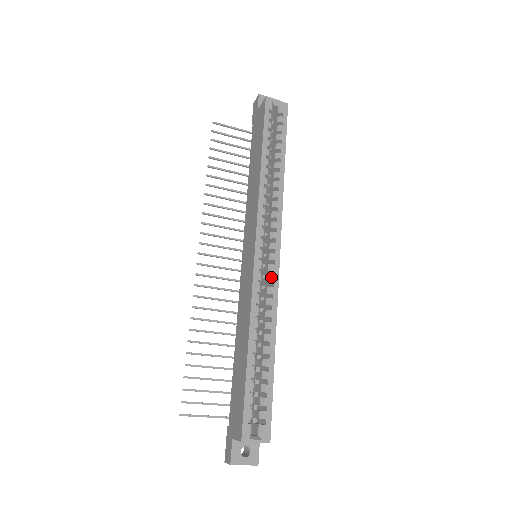
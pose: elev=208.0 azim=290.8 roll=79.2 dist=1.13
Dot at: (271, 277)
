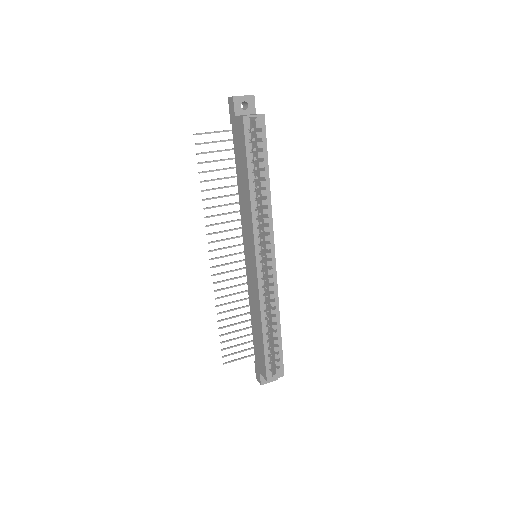
Dot at: (271, 279)
